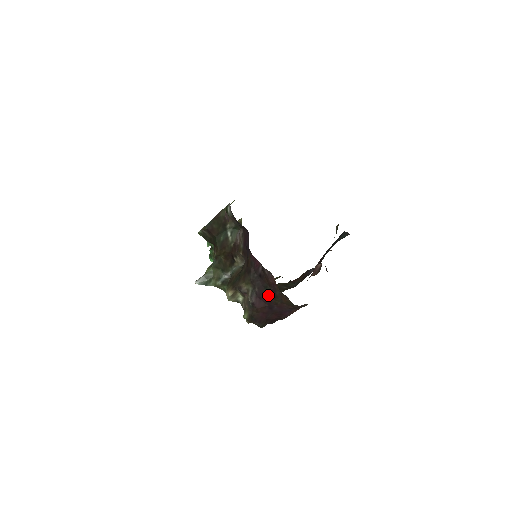
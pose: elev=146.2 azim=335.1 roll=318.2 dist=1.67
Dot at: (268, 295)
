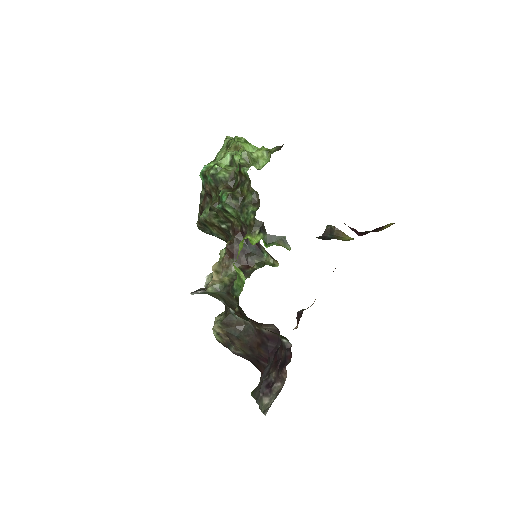
Dot at: (250, 361)
